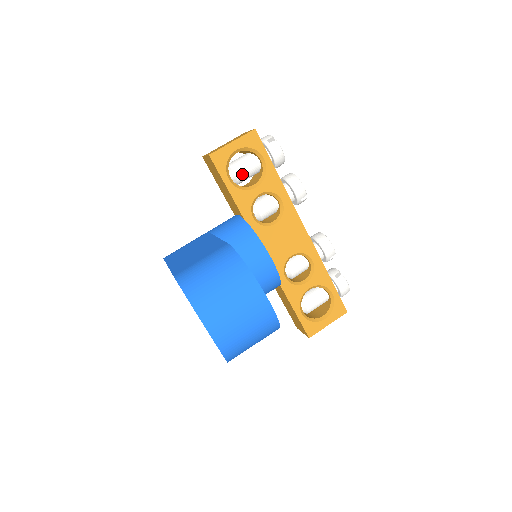
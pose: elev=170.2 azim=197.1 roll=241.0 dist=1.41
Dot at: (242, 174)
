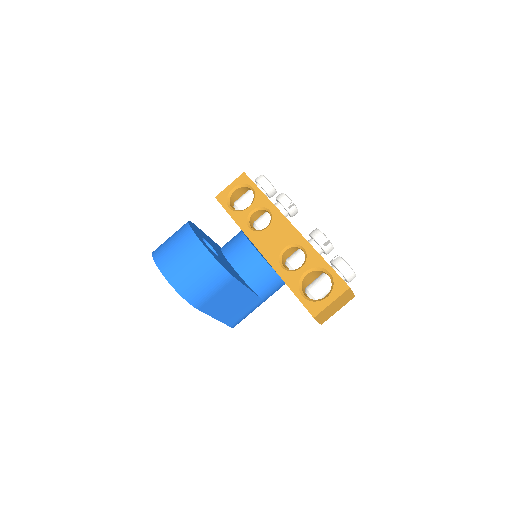
Dot at: (241, 204)
